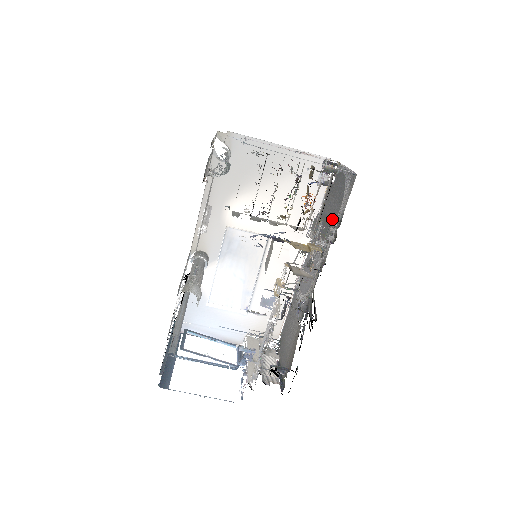
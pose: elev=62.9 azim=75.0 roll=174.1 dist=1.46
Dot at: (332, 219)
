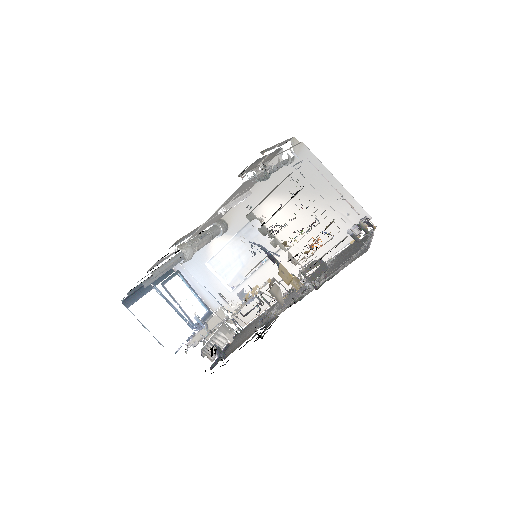
Dot at: (333, 269)
